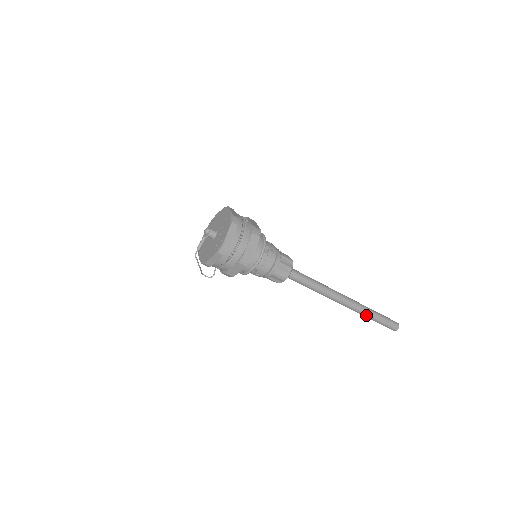
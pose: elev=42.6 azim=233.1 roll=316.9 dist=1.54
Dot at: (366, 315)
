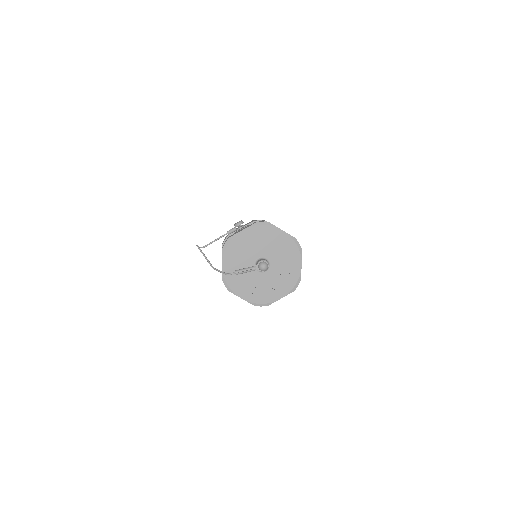
Dot at: occluded
